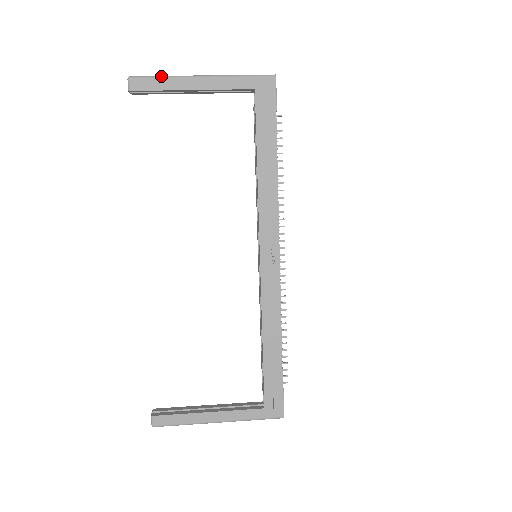
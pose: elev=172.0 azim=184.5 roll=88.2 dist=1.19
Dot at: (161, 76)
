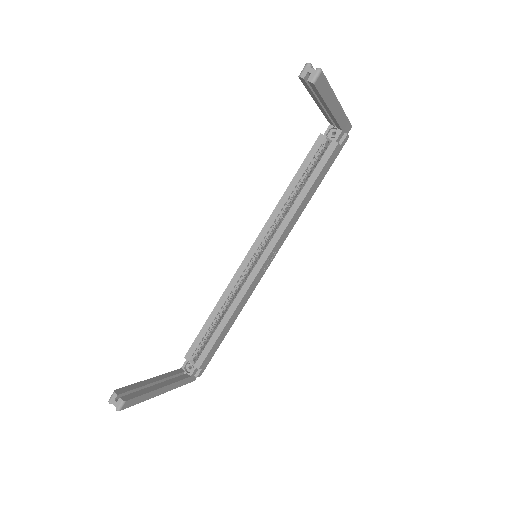
Dot at: occluded
